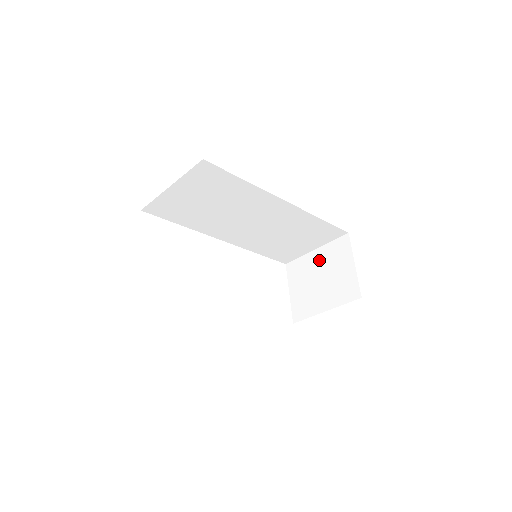
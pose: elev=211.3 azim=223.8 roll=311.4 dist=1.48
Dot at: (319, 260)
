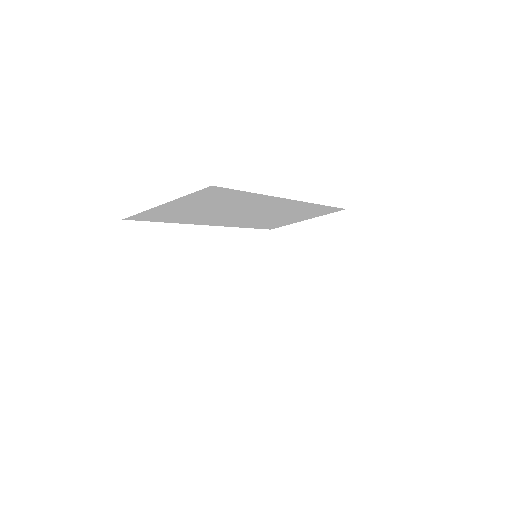
Dot at: (311, 233)
